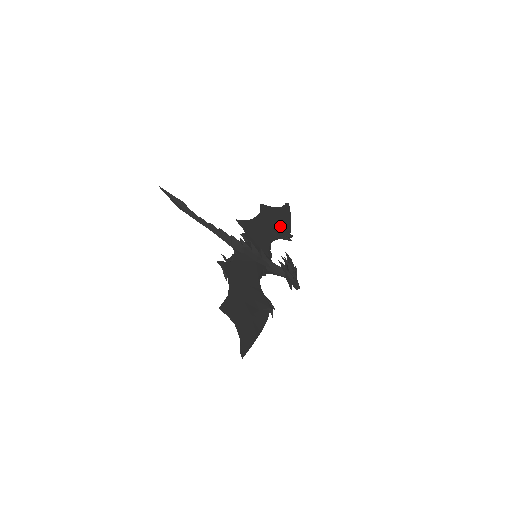
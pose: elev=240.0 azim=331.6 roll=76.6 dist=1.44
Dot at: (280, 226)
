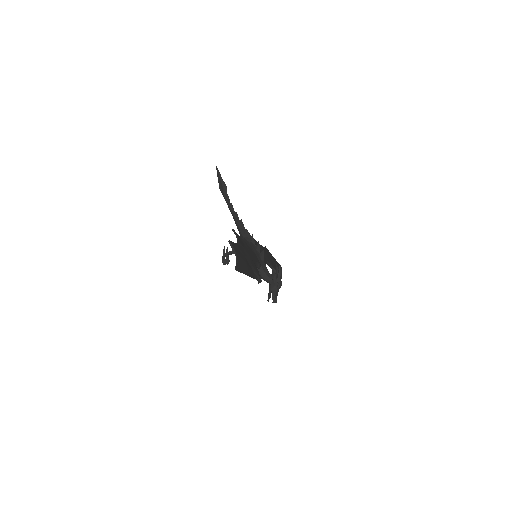
Dot at: (274, 265)
